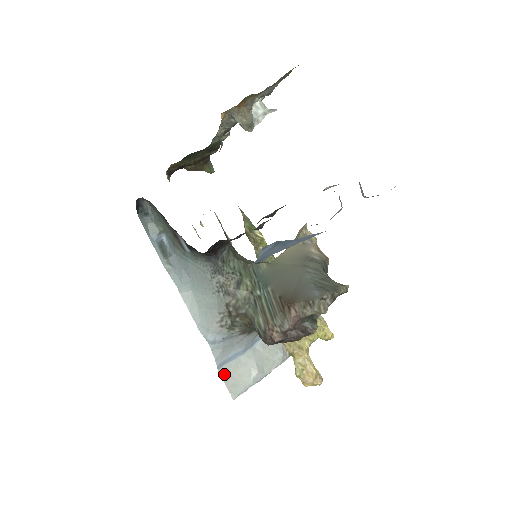
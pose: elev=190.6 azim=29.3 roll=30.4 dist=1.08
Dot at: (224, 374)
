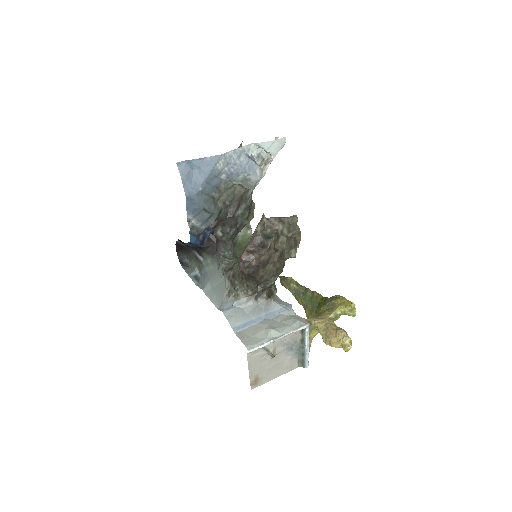
Dot at: (240, 335)
